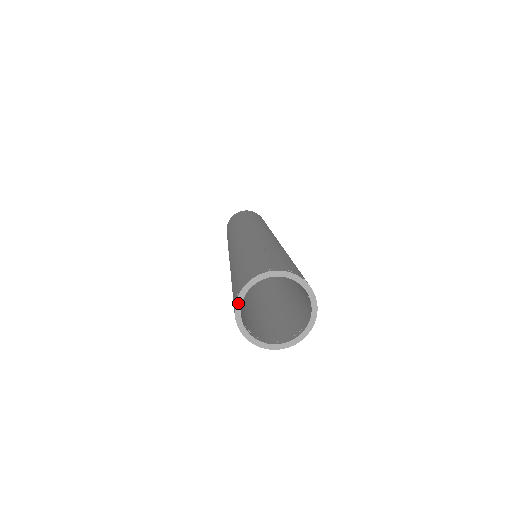
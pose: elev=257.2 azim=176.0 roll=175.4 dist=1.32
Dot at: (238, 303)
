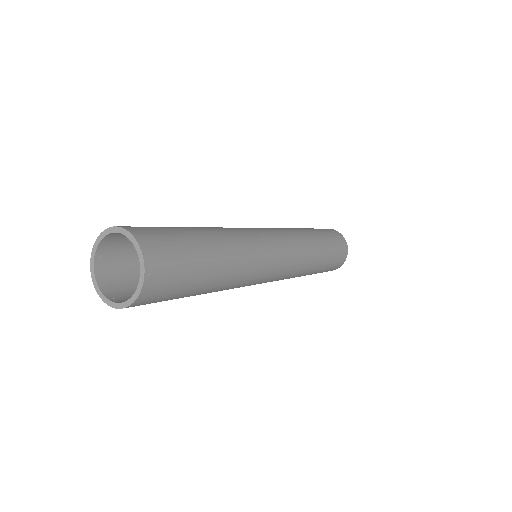
Dot at: (105, 232)
